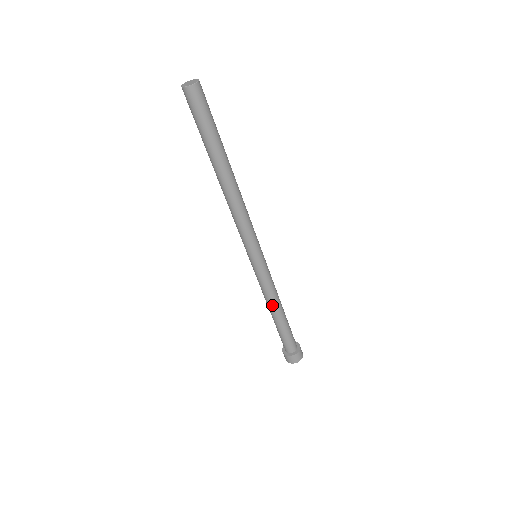
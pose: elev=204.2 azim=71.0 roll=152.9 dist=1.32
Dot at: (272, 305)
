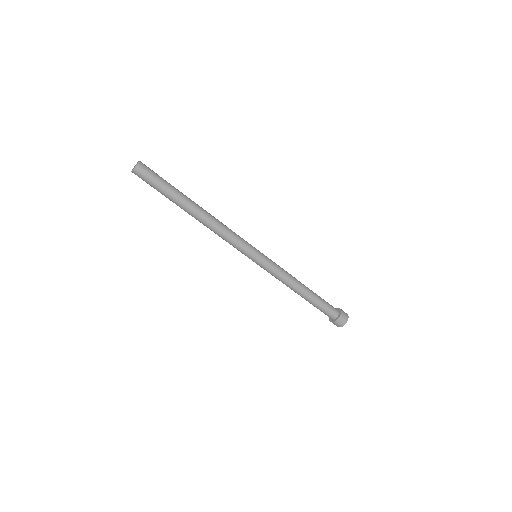
Dot at: (294, 286)
